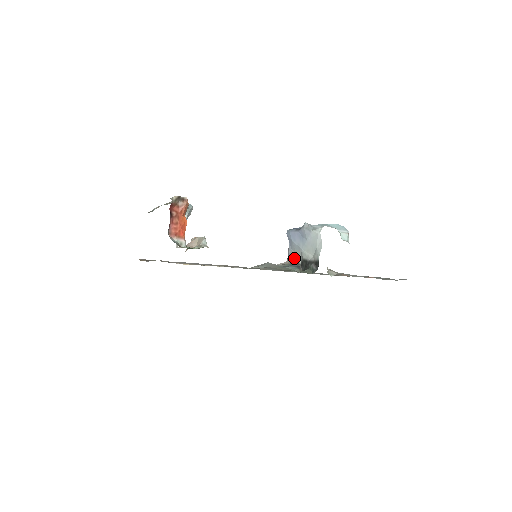
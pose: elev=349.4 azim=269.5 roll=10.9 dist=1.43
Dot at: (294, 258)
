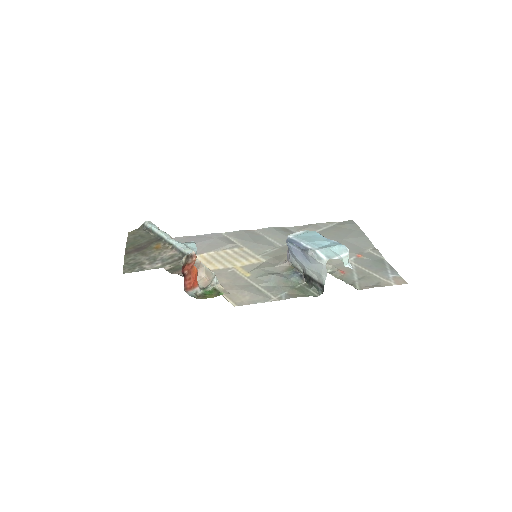
Dot at: (296, 266)
